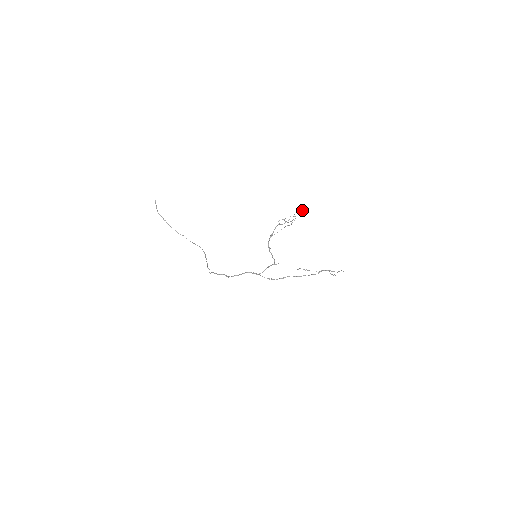
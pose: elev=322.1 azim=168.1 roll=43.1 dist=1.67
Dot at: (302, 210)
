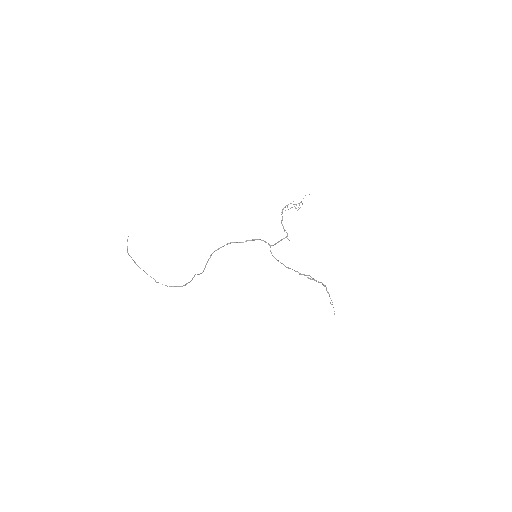
Dot at: occluded
